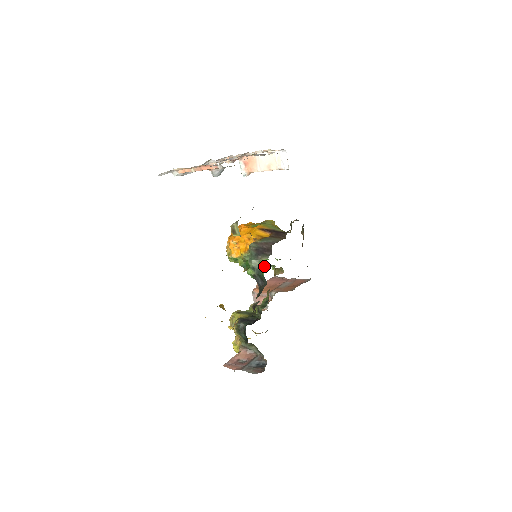
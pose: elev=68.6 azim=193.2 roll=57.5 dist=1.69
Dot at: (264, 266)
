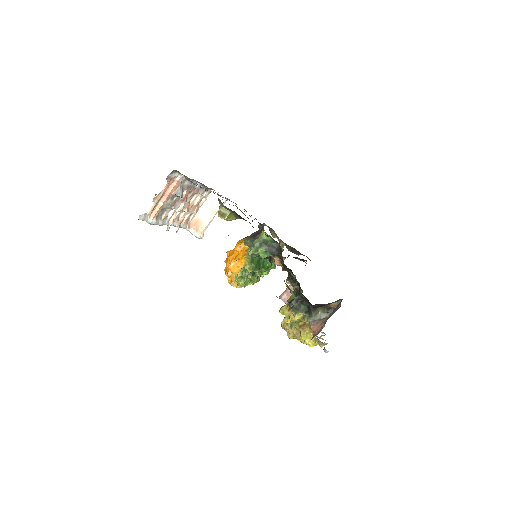
Dot at: occluded
